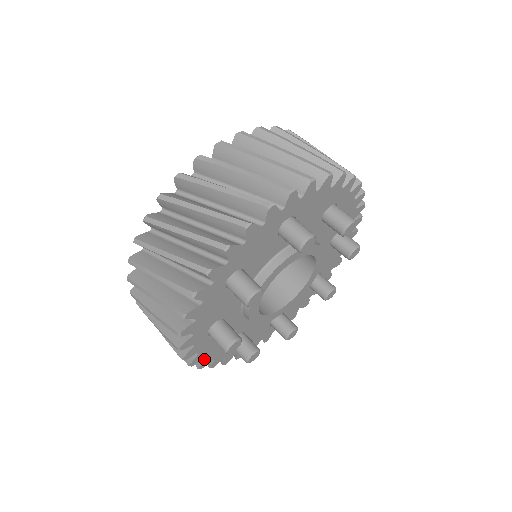
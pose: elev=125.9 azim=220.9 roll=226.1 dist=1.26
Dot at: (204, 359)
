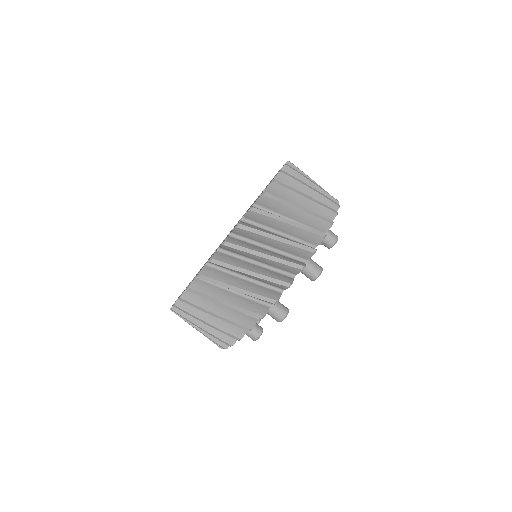
Dot at: occluded
